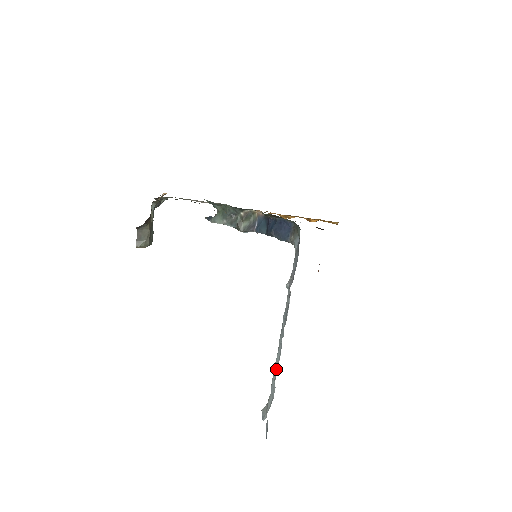
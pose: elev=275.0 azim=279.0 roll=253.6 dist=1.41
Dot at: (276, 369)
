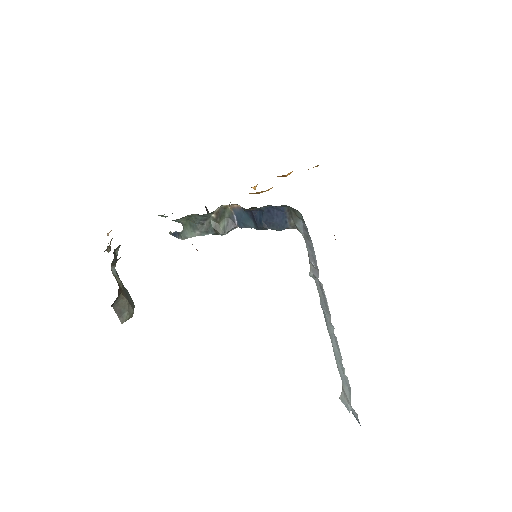
Dot at: (340, 361)
